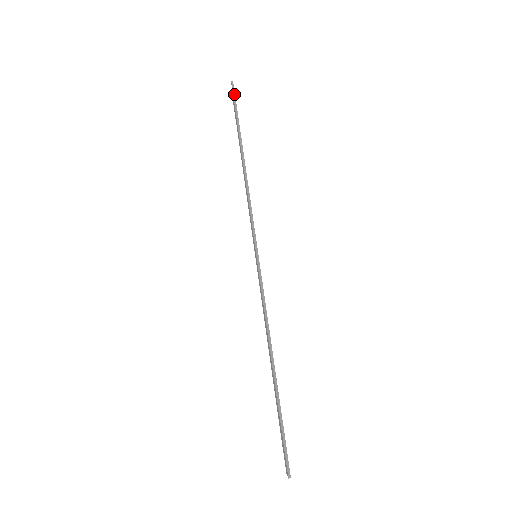
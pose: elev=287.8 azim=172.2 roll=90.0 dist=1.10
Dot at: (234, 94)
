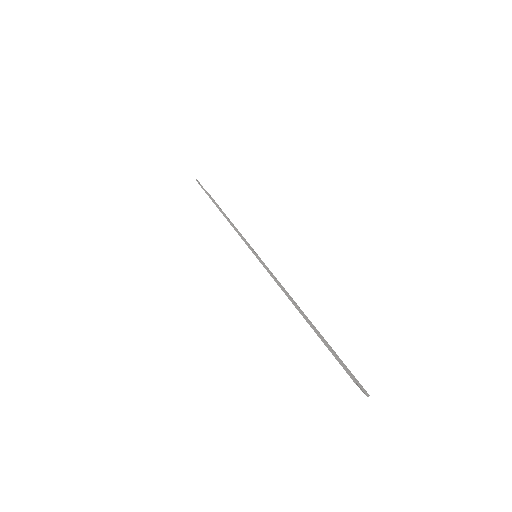
Dot at: (200, 184)
